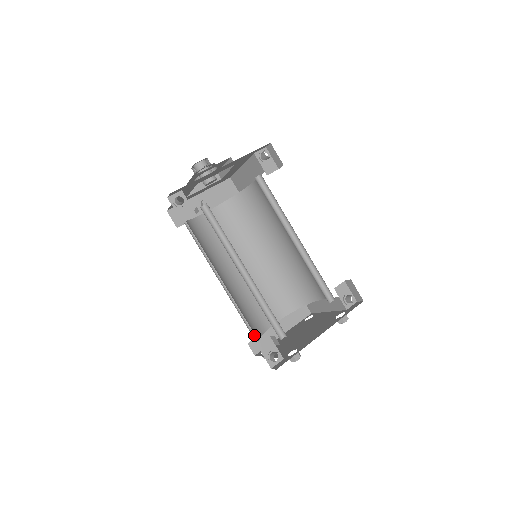
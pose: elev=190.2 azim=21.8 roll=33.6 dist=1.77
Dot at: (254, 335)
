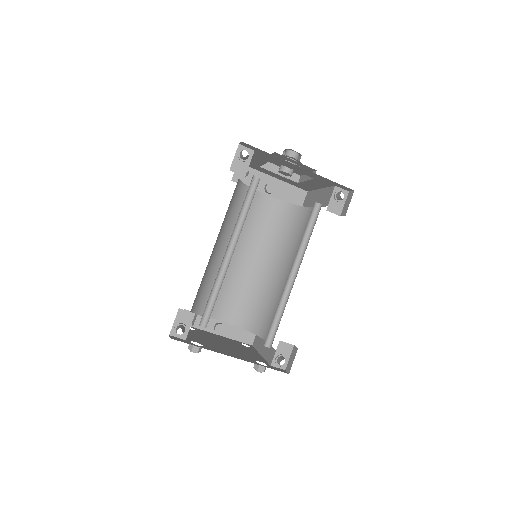
Dot at: occluded
